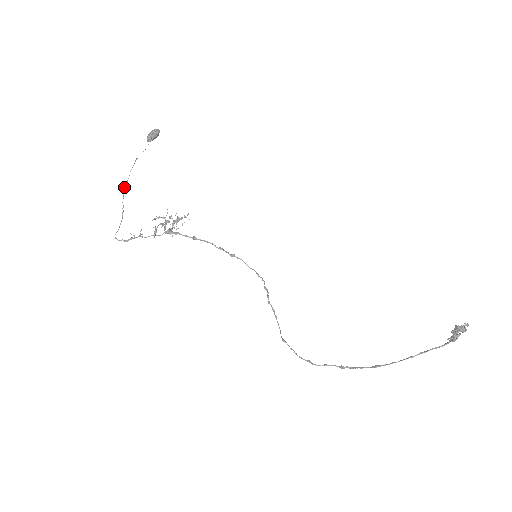
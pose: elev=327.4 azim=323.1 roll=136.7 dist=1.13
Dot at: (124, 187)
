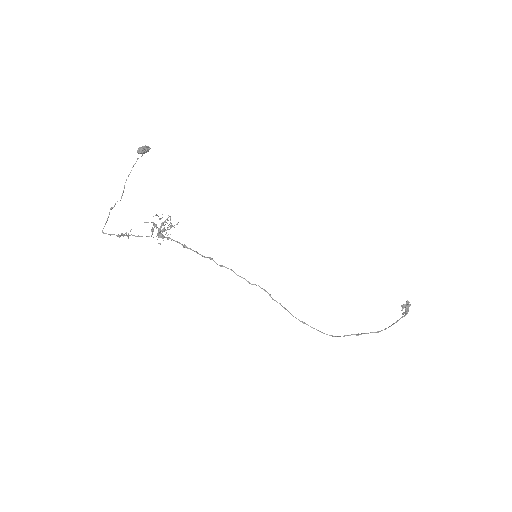
Dot at: (126, 179)
